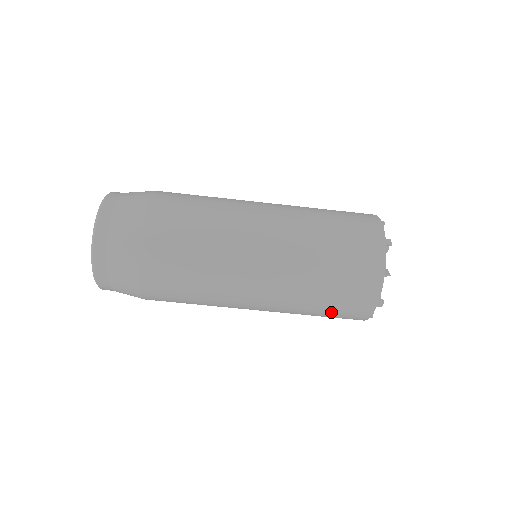
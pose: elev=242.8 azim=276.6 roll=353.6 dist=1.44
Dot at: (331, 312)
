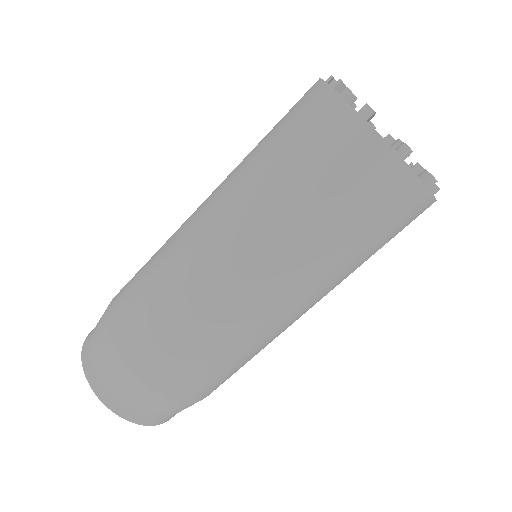
Dot at: (326, 187)
